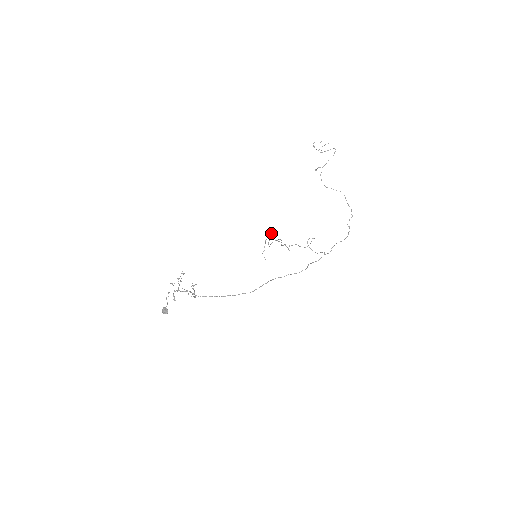
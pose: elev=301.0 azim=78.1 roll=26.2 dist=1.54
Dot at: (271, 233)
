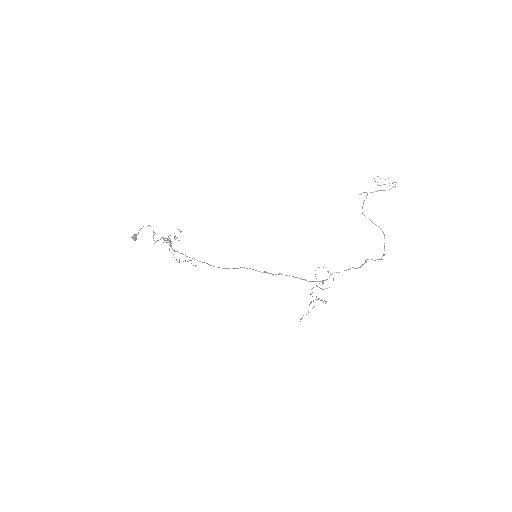
Dot at: (324, 300)
